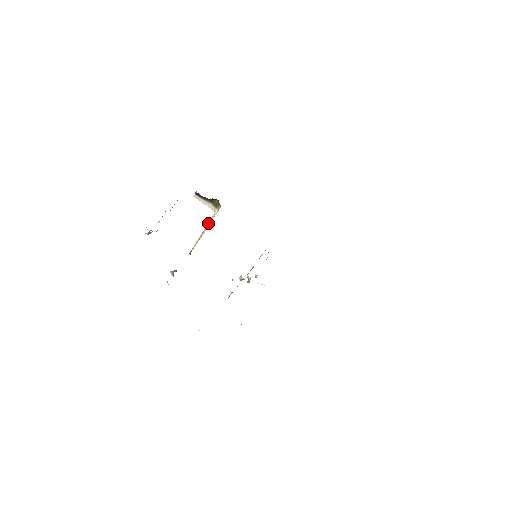
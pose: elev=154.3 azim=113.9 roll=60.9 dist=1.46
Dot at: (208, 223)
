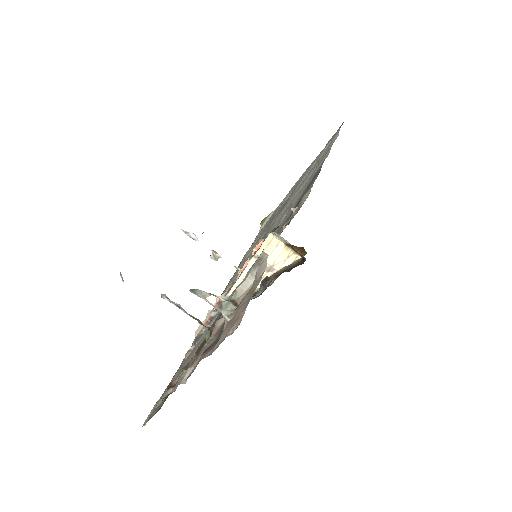
Dot at: occluded
